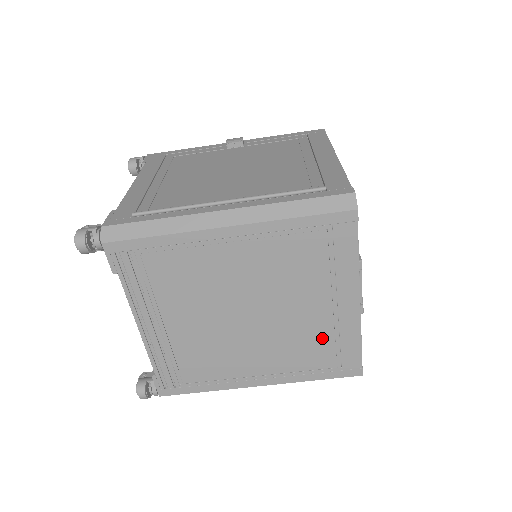
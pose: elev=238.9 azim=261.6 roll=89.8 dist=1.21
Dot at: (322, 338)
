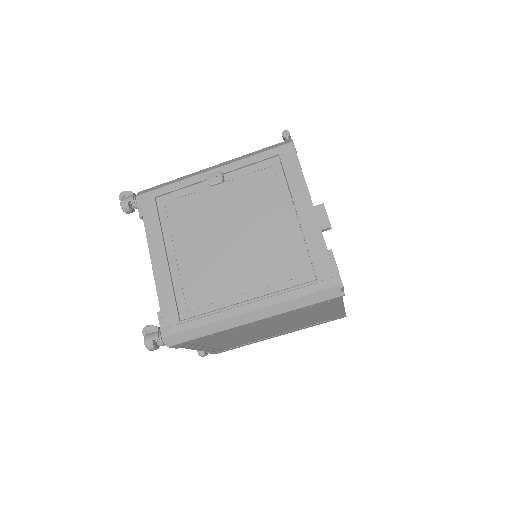
Dot at: (319, 319)
